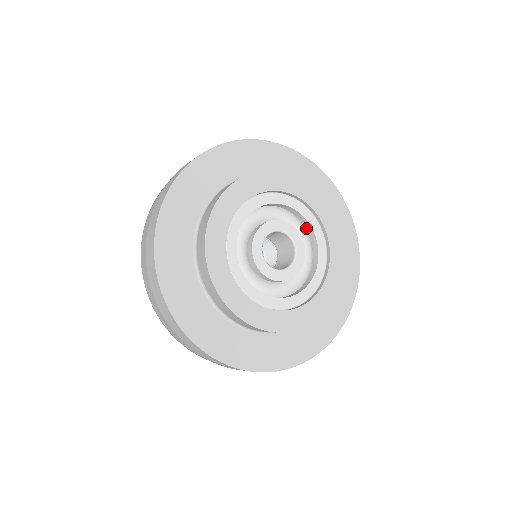
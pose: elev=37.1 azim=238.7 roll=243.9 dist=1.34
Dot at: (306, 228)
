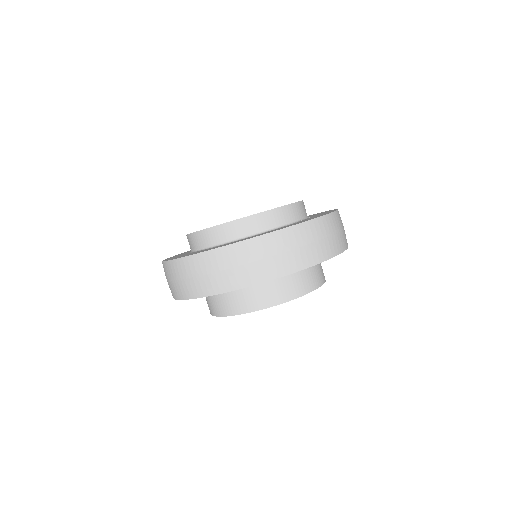
Dot at: occluded
